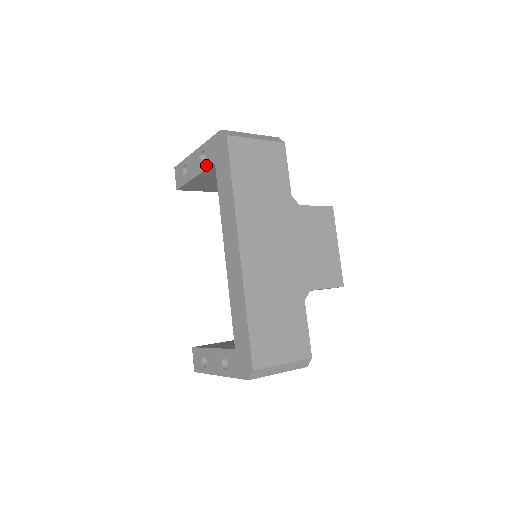
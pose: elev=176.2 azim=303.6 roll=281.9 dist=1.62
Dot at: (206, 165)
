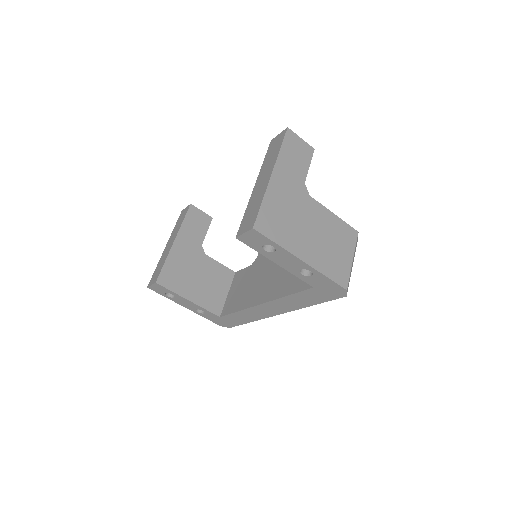
Dot at: (303, 278)
